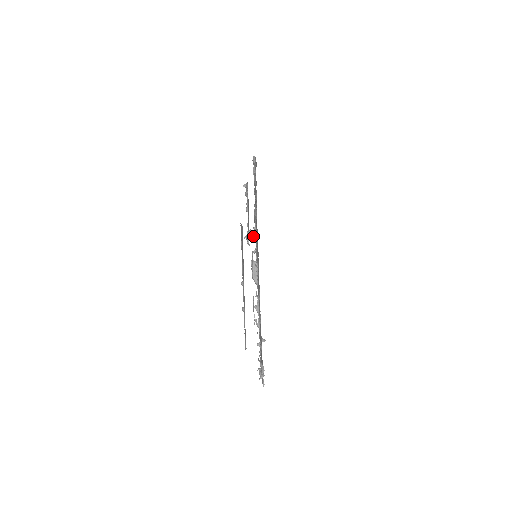
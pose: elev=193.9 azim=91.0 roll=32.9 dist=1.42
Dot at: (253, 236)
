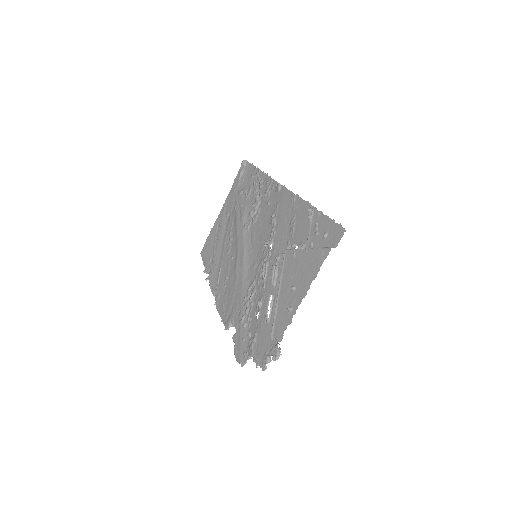
Dot at: occluded
